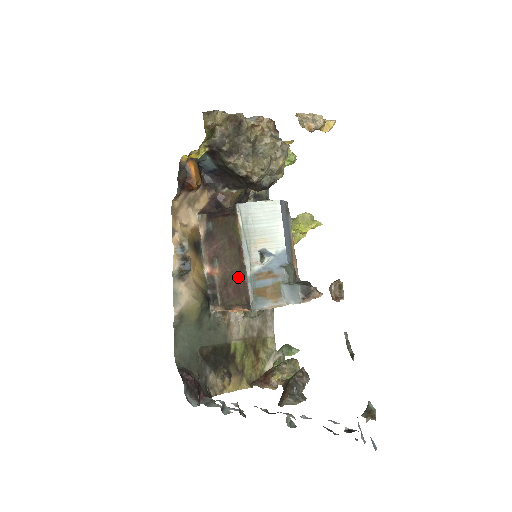
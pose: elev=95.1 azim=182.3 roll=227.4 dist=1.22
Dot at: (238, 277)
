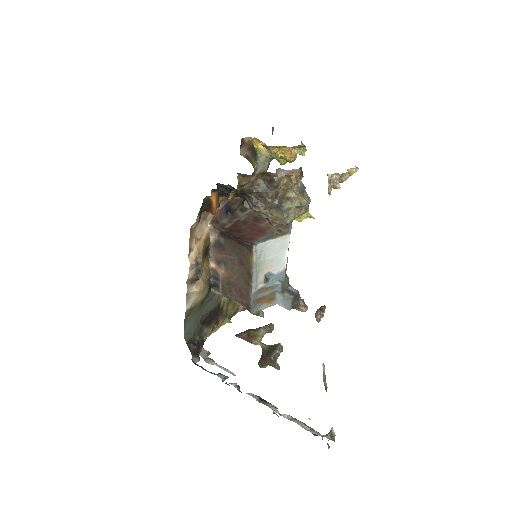
Dot at: (243, 287)
